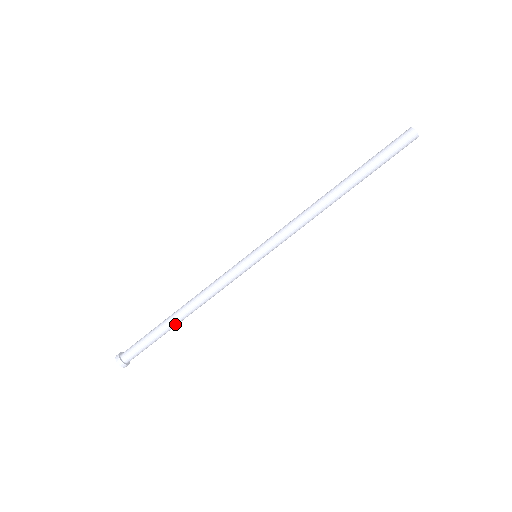
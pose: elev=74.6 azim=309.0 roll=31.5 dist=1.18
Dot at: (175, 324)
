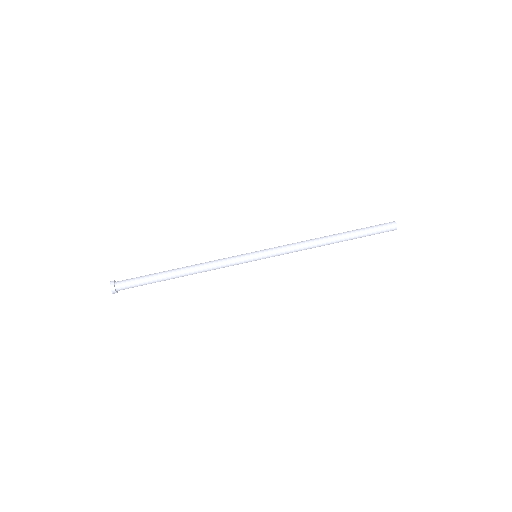
Dot at: (172, 277)
